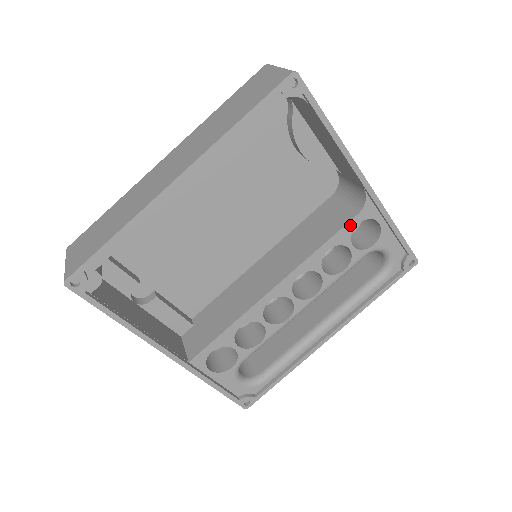
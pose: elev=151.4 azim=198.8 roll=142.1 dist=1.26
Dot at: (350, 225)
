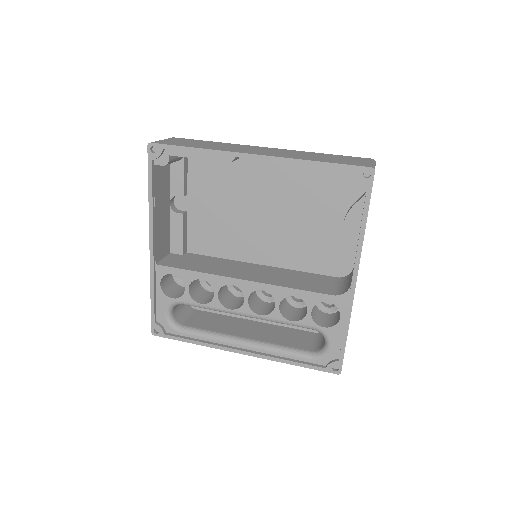
Dot at: (322, 296)
